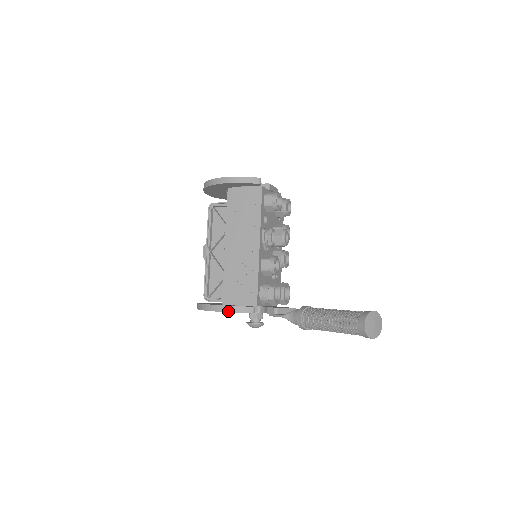
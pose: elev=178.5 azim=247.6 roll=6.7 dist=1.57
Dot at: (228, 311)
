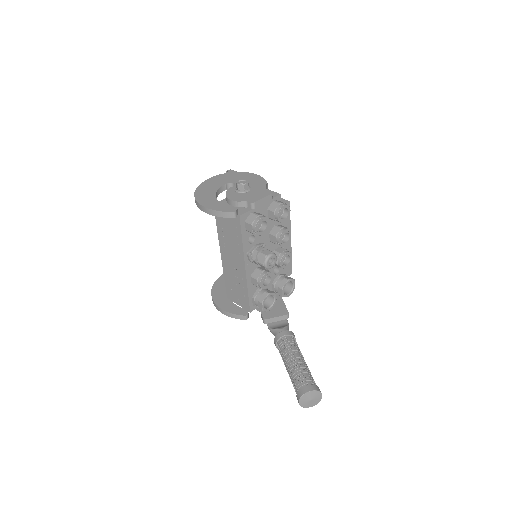
Dot at: (226, 315)
